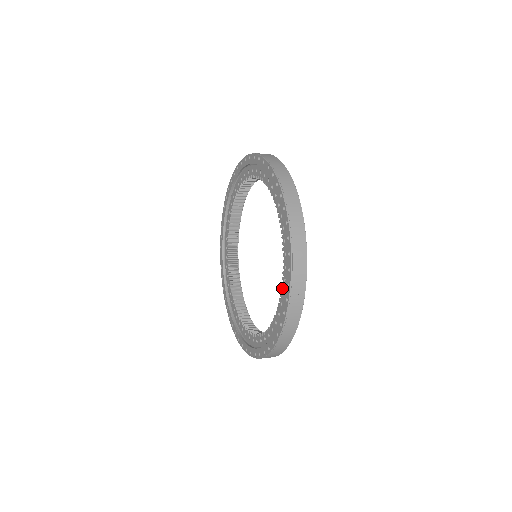
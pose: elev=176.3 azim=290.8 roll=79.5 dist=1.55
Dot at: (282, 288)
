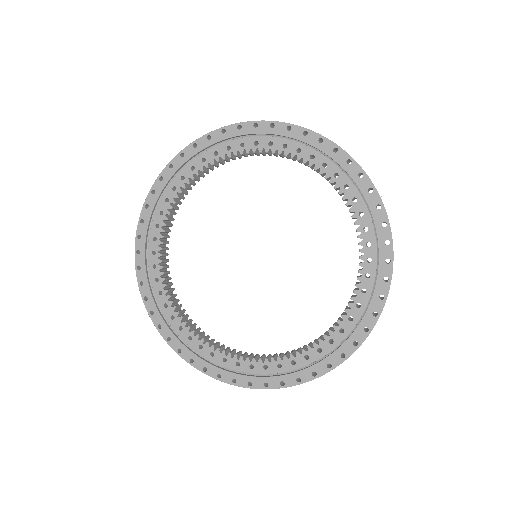
Dot at: (355, 212)
